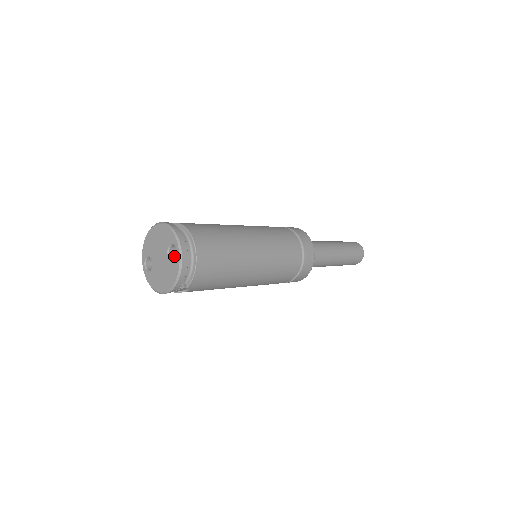
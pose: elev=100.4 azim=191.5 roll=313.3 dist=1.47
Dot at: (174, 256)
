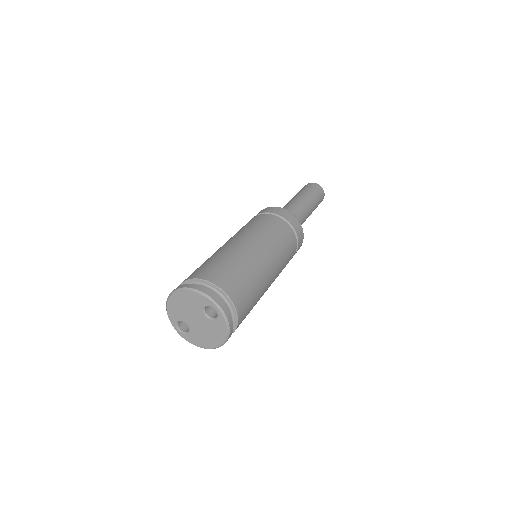
Dot at: (211, 313)
